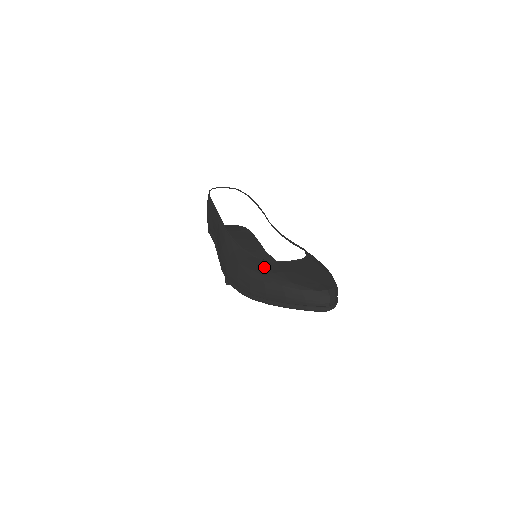
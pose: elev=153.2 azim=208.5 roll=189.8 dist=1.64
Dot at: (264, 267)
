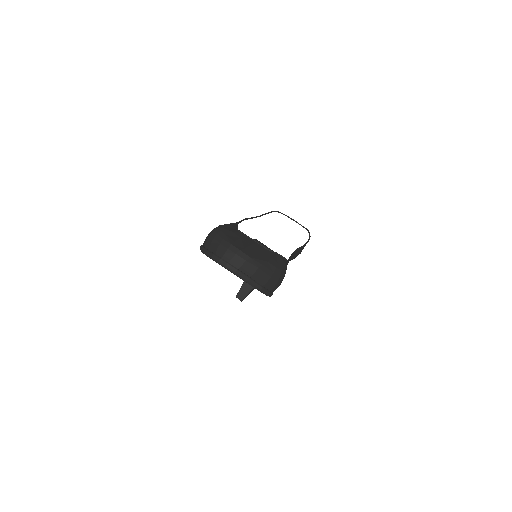
Dot at: (228, 227)
